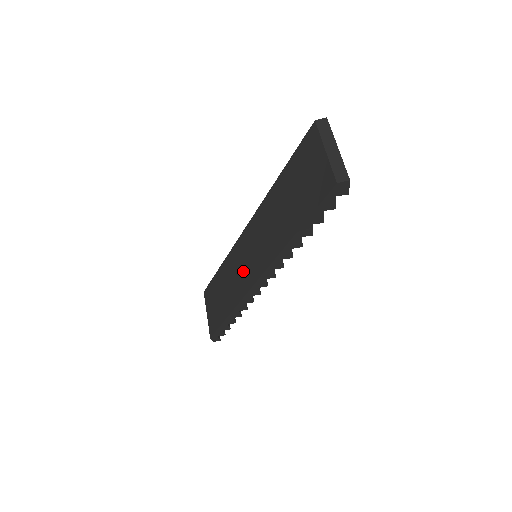
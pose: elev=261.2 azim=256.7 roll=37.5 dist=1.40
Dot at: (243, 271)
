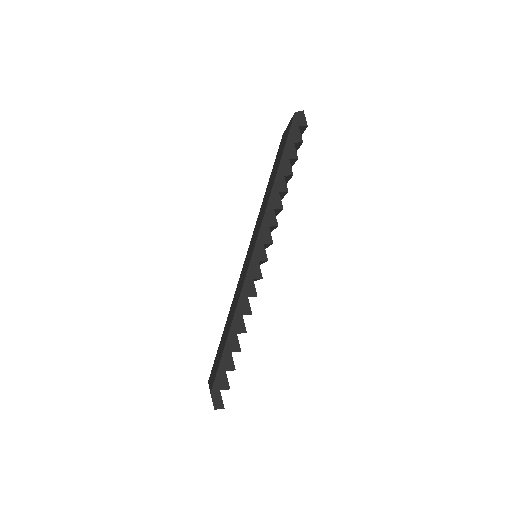
Dot at: (244, 271)
